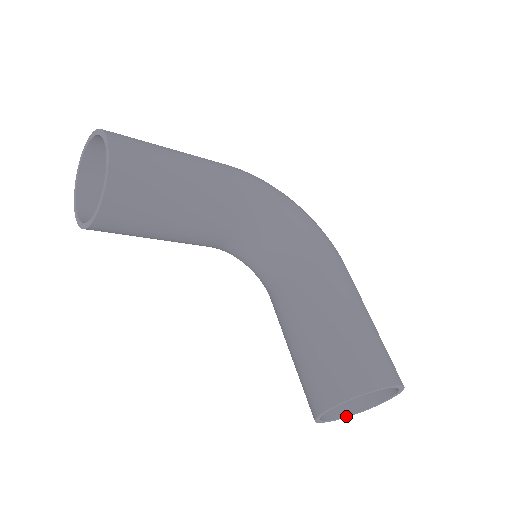
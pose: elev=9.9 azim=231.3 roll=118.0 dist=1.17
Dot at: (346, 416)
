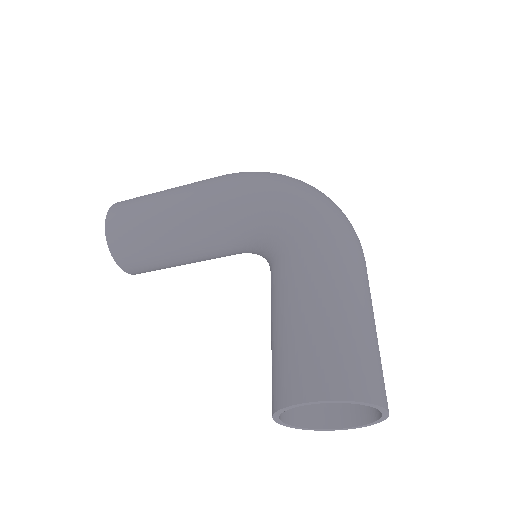
Dot at: (359, 425)
